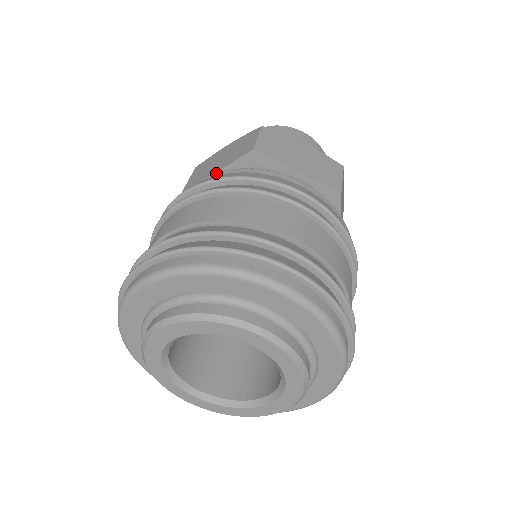
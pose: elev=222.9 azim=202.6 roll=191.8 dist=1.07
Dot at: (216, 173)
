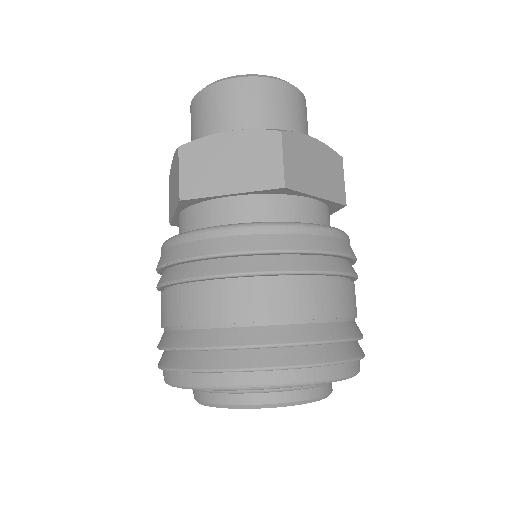
Dot at: (166, 244)
